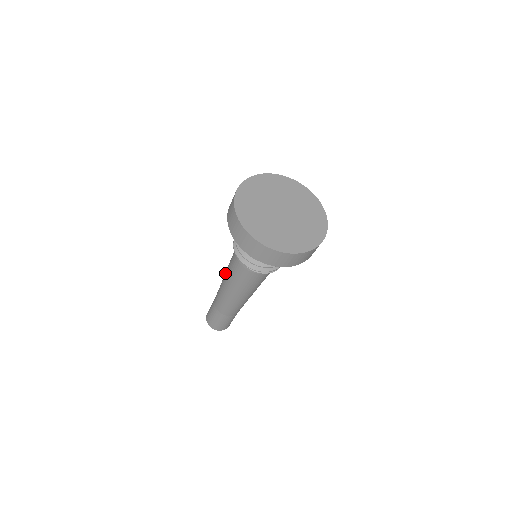
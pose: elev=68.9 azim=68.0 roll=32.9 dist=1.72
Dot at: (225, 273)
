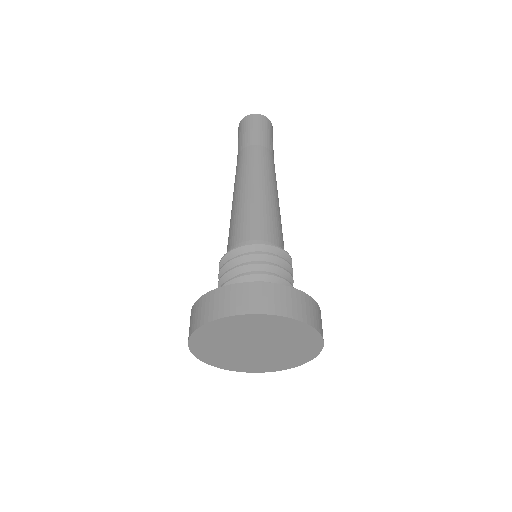
Dot at: occluded
